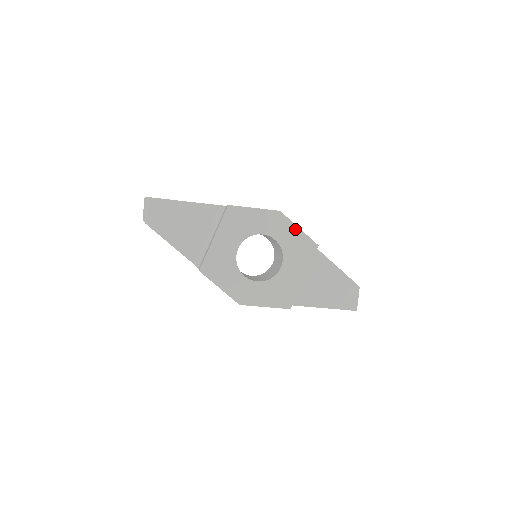
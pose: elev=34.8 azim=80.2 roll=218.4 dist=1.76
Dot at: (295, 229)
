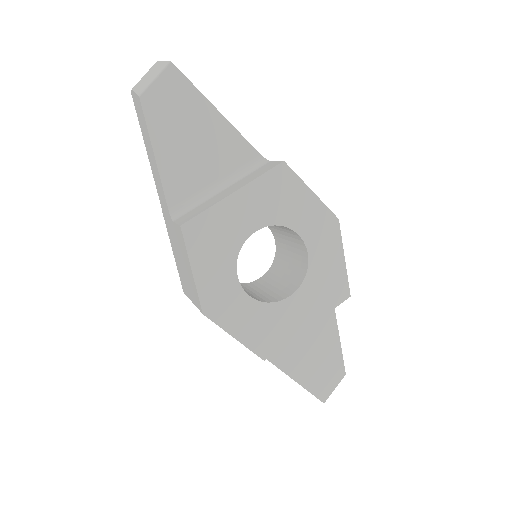
Dot at: (339, 256)
